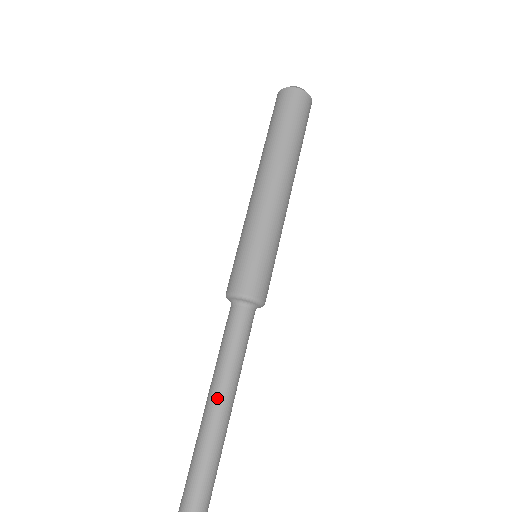
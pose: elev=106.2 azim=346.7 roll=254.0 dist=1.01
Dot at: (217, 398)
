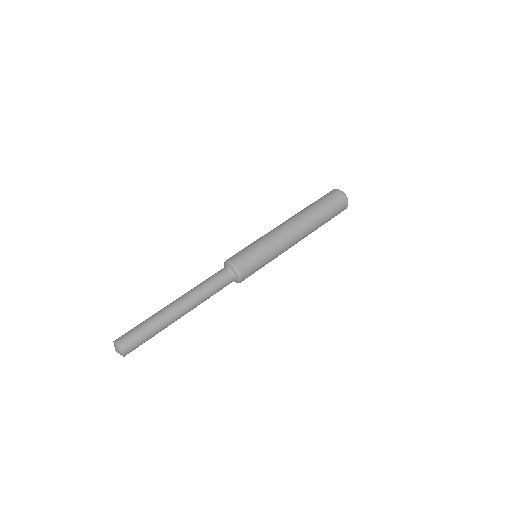
Dot at: (181, 304)
